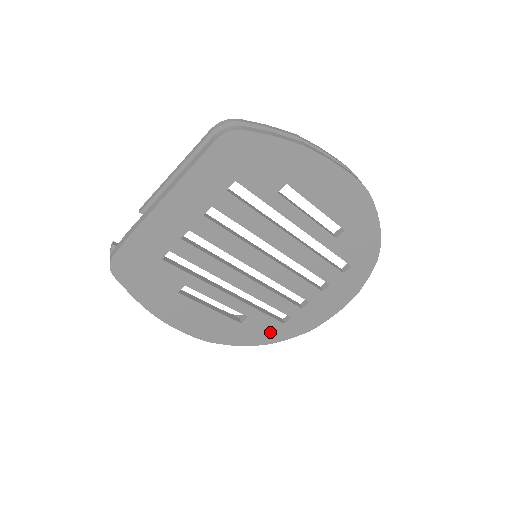
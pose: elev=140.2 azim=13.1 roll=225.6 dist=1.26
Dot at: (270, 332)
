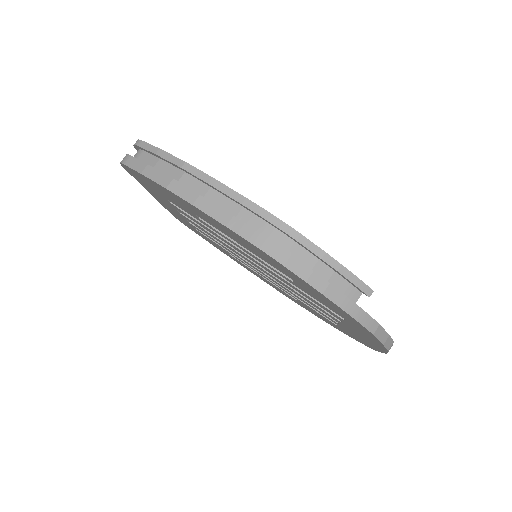
Dot at: occluded
